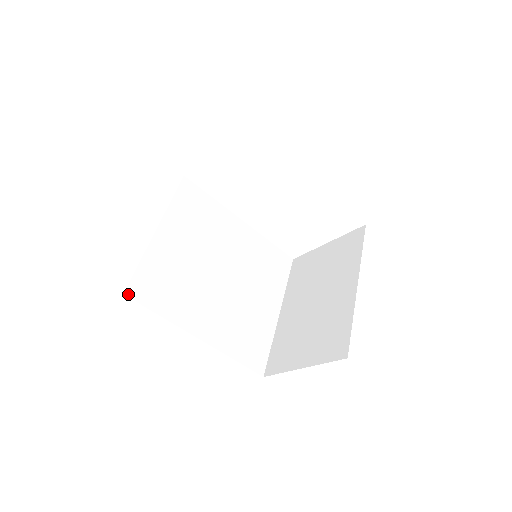
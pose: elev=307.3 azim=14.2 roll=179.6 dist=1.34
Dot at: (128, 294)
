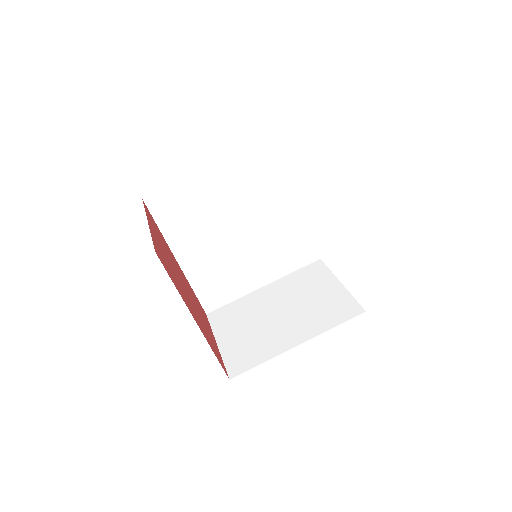
Dot at: (146, 201)
